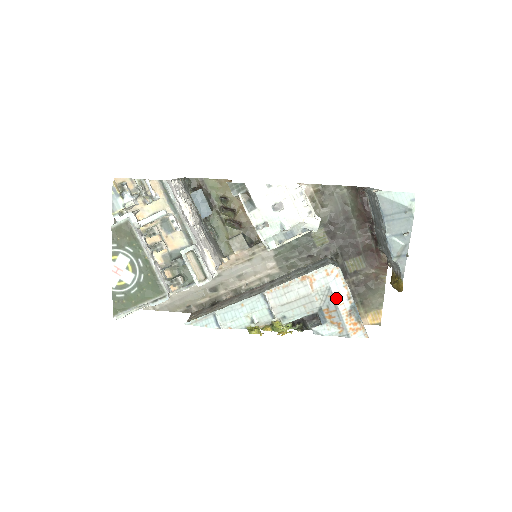
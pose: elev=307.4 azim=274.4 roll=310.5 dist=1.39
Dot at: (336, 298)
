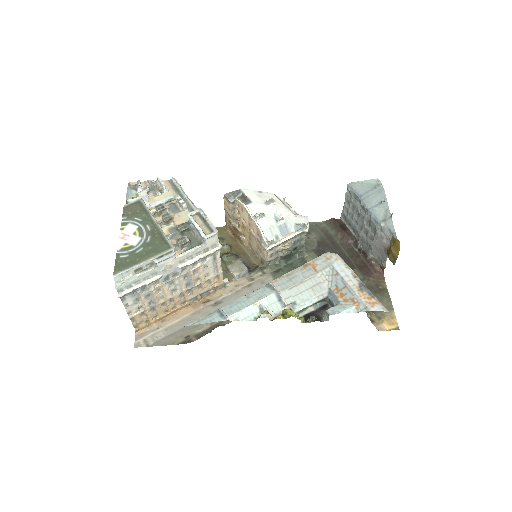
Dot at: (342, 275)
